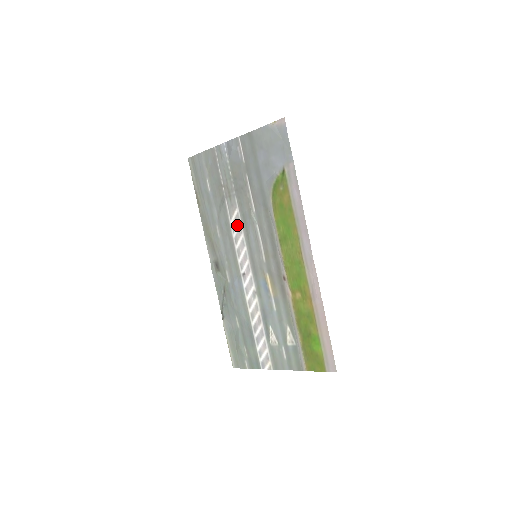
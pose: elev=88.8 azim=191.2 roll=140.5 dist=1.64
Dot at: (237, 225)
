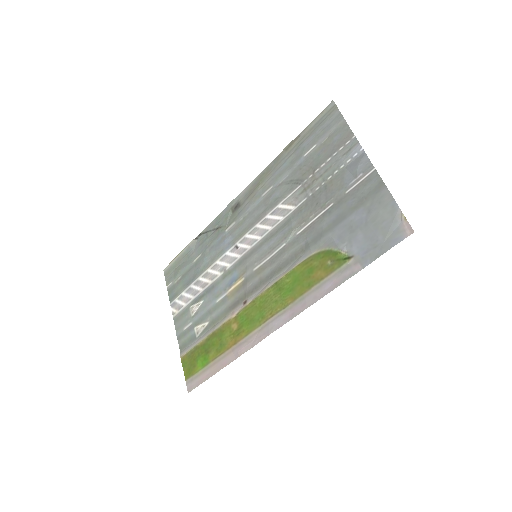
Dot at: (278, 216)
